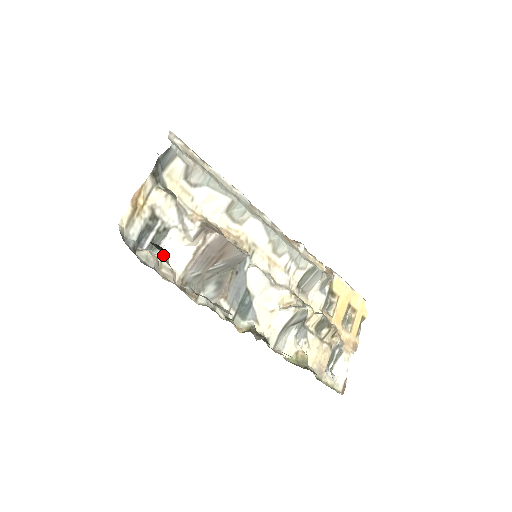
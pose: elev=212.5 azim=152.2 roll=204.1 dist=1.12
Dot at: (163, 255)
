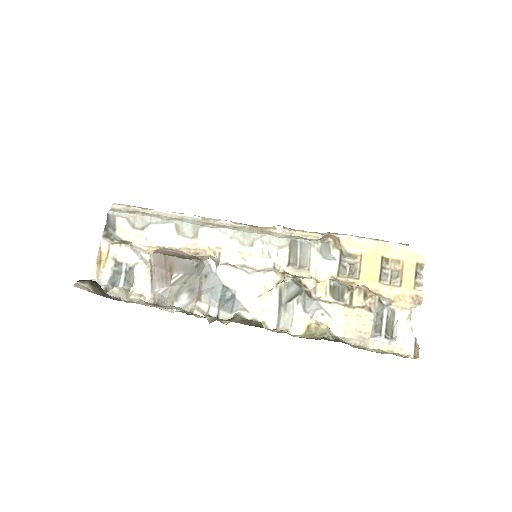
Dot at: (81, 284)
